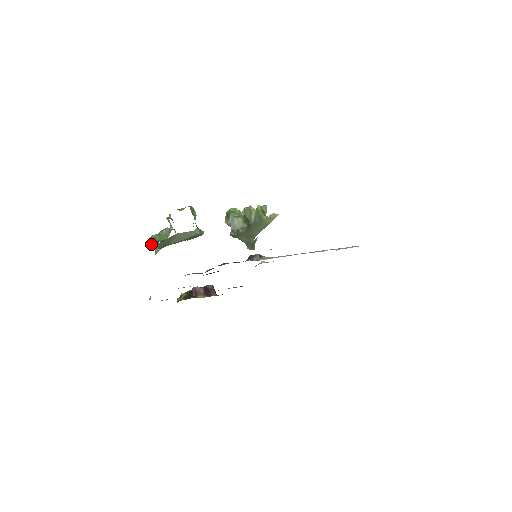
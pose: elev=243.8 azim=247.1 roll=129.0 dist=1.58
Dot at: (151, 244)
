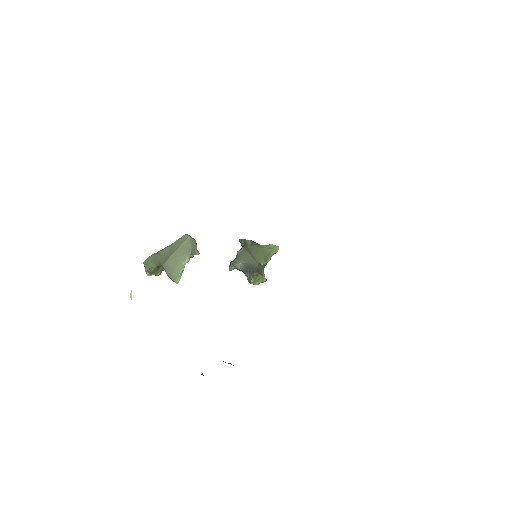
Dot at: (146, 261)
